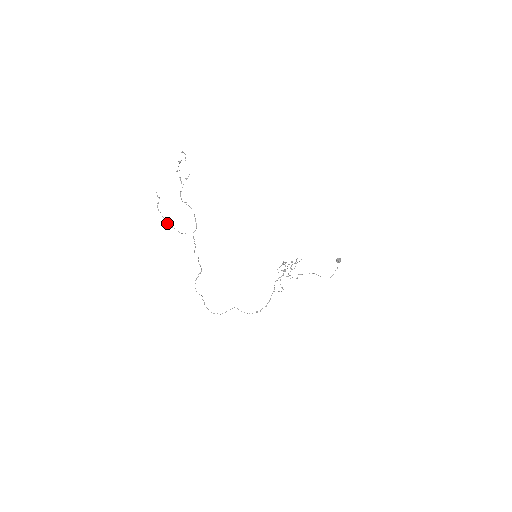
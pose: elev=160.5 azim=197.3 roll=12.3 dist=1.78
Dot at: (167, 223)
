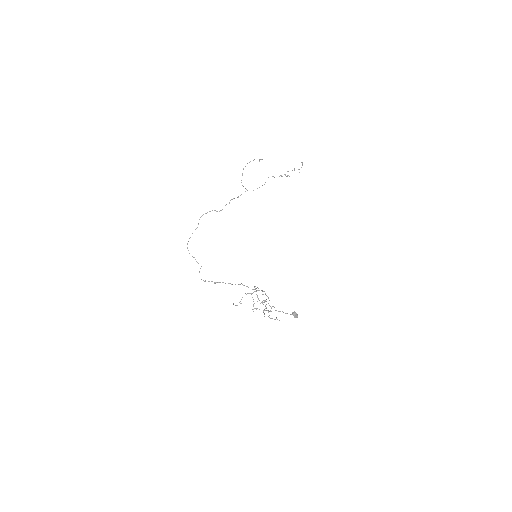
Dot at: occluded
